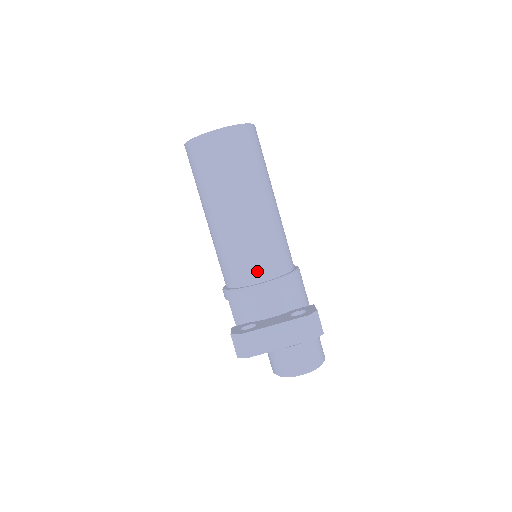
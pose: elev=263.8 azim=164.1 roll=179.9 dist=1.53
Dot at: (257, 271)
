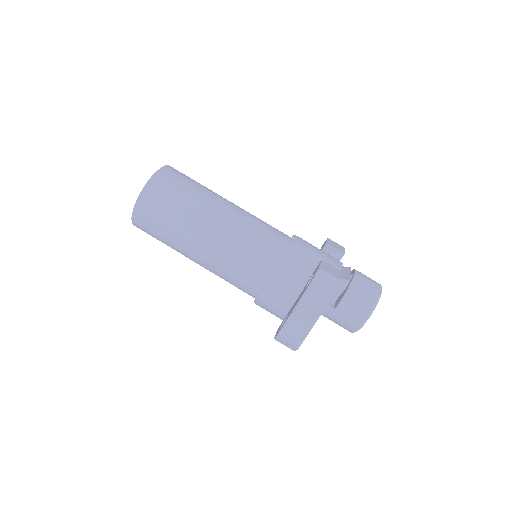
Dot at: (256, 273)
